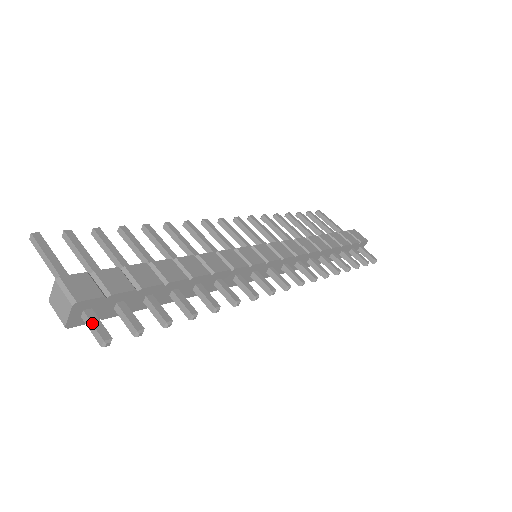
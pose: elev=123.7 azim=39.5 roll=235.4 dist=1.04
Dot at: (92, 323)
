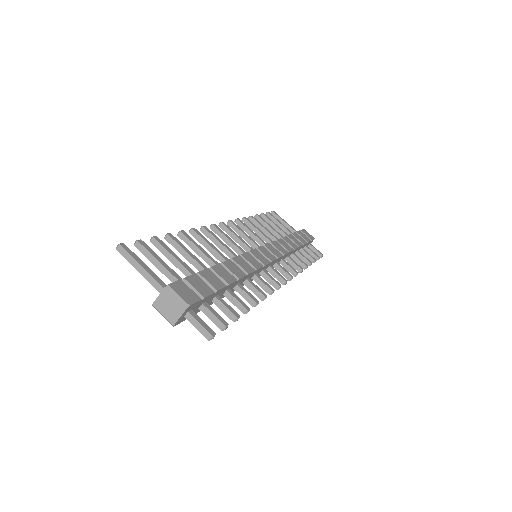
Dot at: (199, 322)
